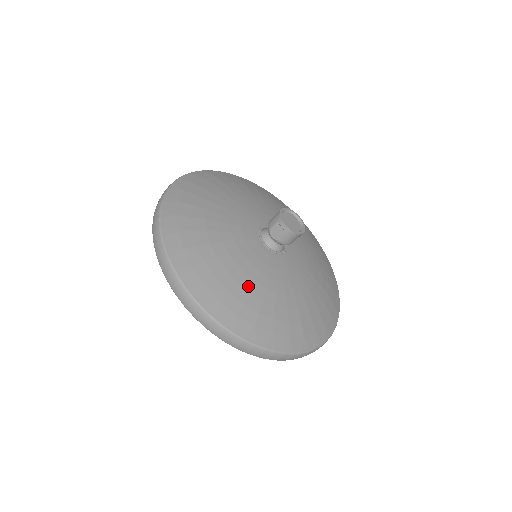
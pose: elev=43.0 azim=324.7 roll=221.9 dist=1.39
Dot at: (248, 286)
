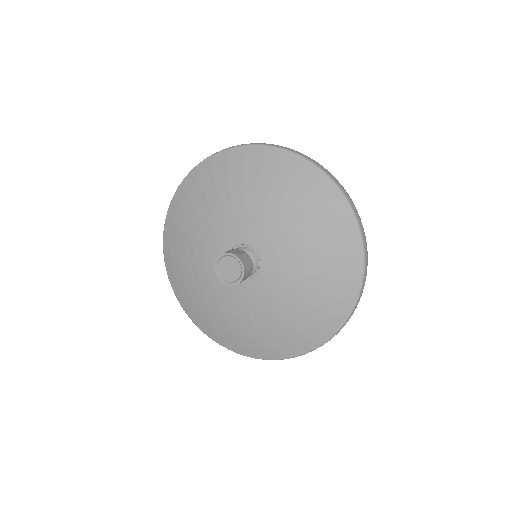
Dot at: (261, 327)
